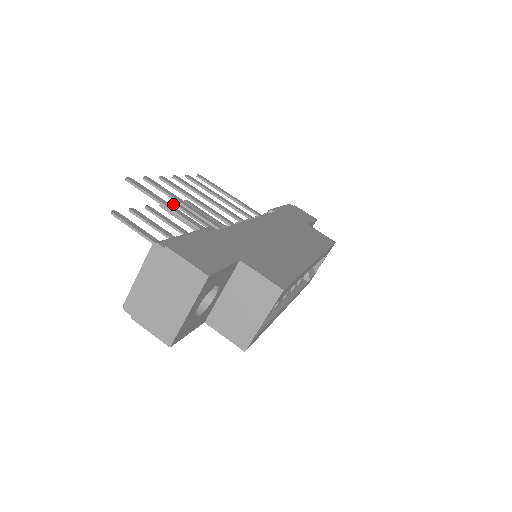
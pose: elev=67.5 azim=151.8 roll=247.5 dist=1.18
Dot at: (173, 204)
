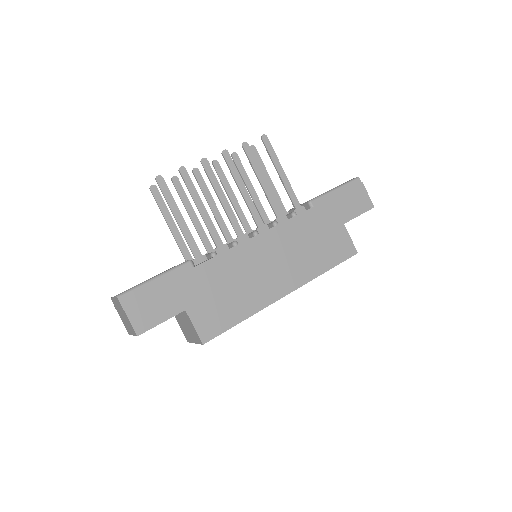
Dot at: (231, 156)
